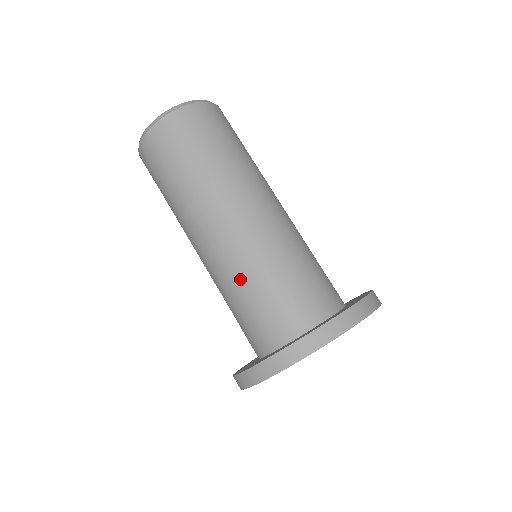
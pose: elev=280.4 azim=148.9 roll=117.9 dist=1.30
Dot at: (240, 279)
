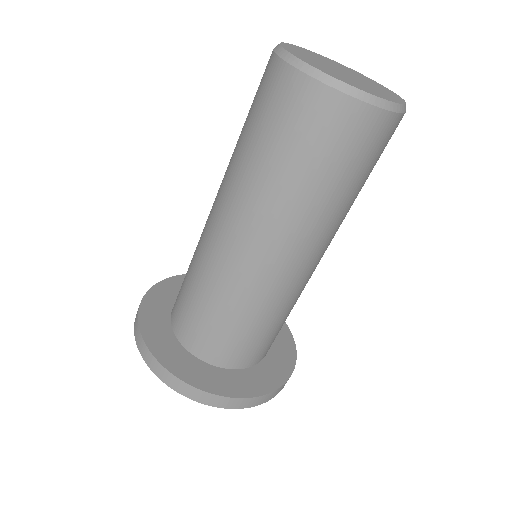
Dot at: (205, 281)
